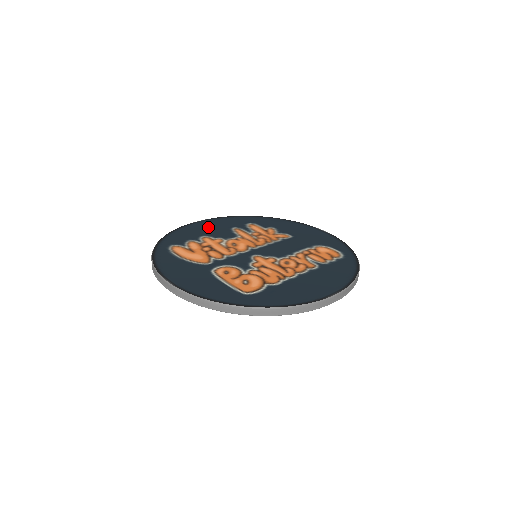
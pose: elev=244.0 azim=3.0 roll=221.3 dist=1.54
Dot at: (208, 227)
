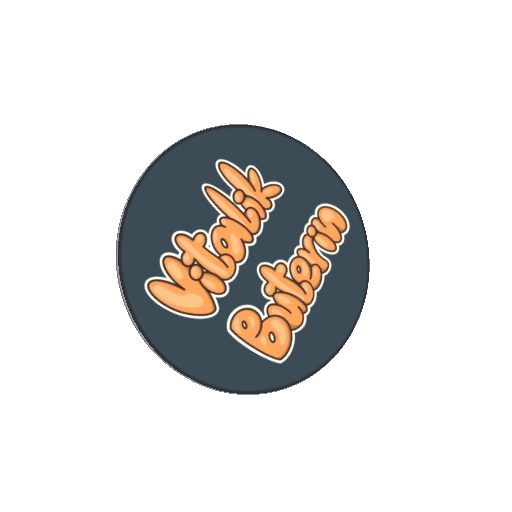
Dot at: (166, 198)
